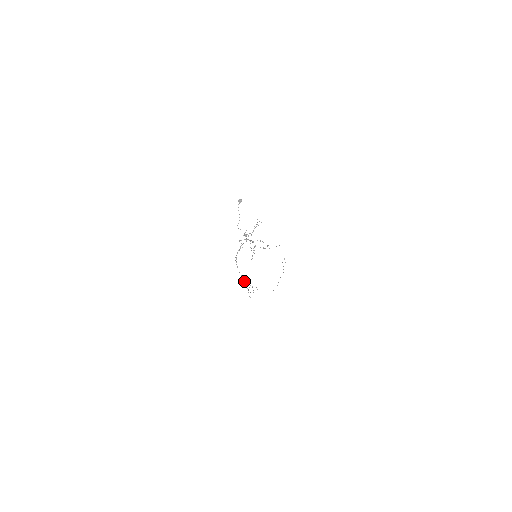
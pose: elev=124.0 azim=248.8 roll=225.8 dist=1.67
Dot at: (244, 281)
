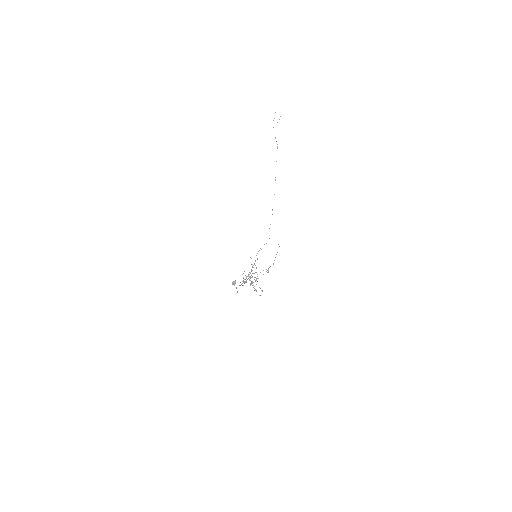
Dot at: (251, 284)
